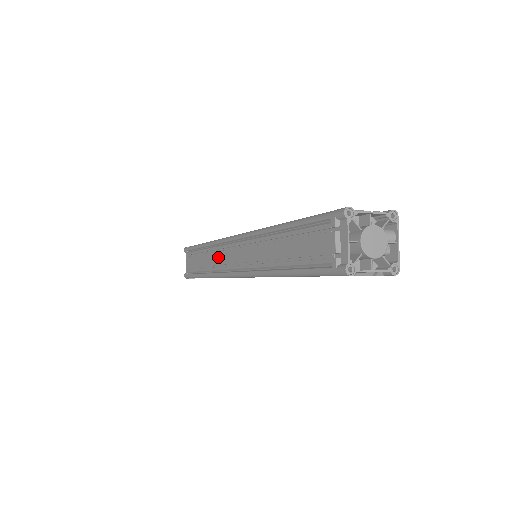
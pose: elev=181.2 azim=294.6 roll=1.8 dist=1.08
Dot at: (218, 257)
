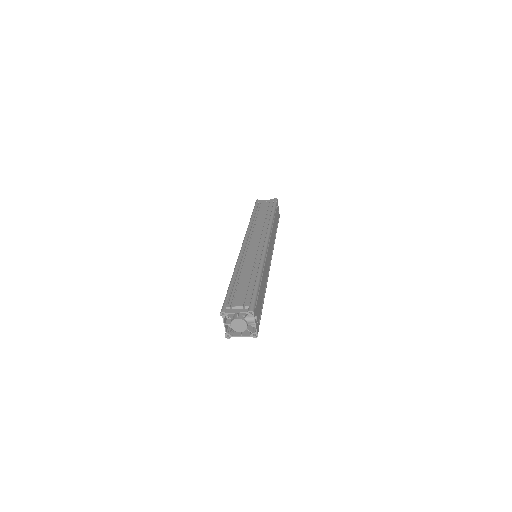
Dot at: occluded
